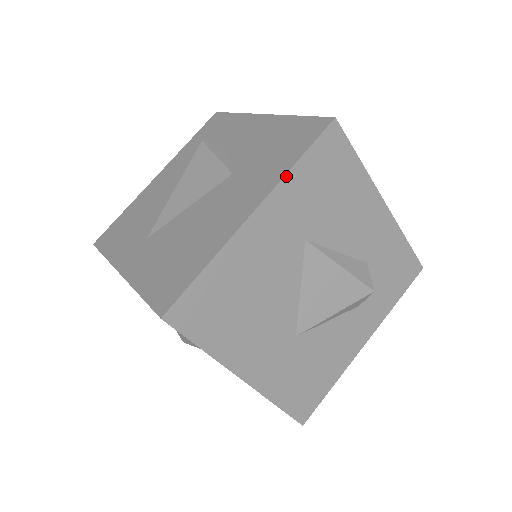
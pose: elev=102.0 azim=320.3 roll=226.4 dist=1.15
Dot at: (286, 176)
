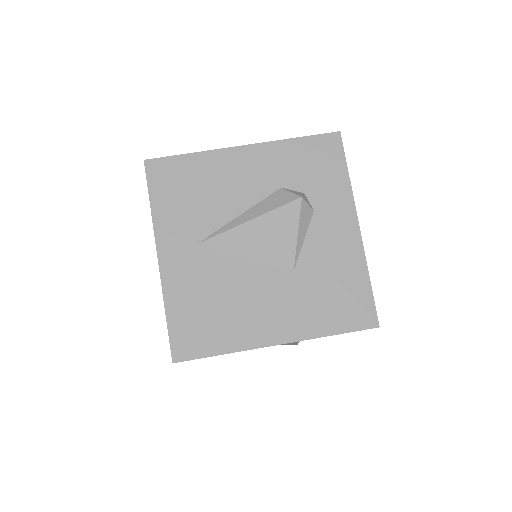
Dot at: occluded
